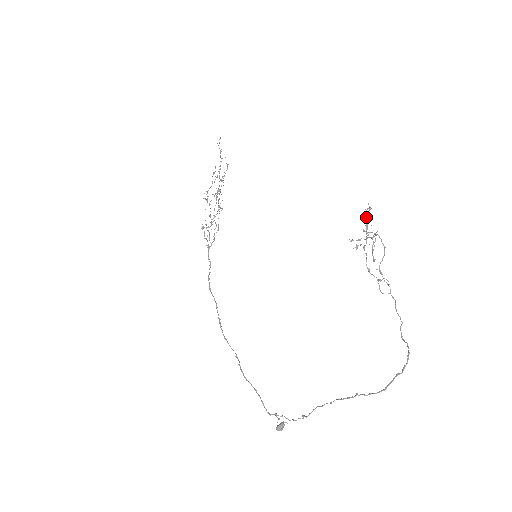
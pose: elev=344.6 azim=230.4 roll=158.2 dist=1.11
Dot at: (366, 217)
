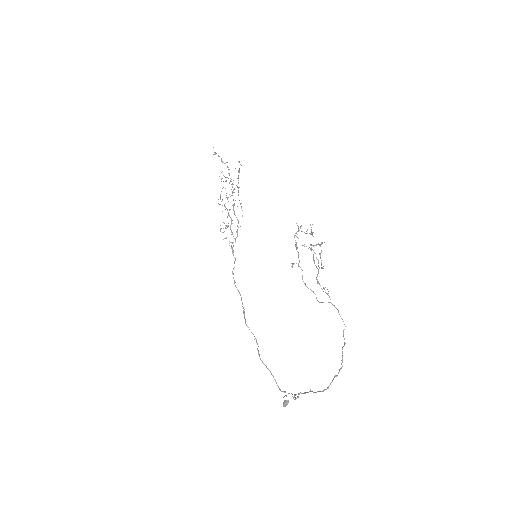
Dot at: occluded
